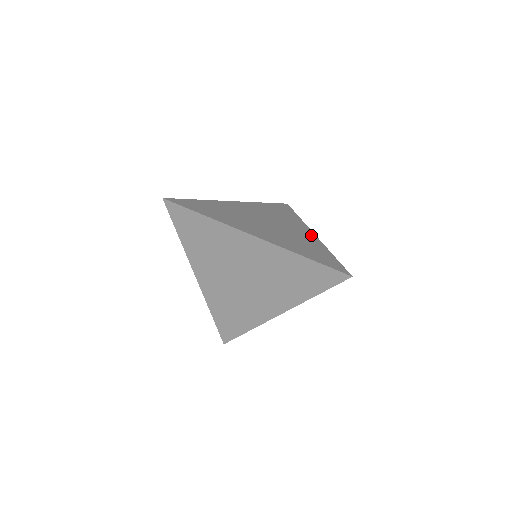
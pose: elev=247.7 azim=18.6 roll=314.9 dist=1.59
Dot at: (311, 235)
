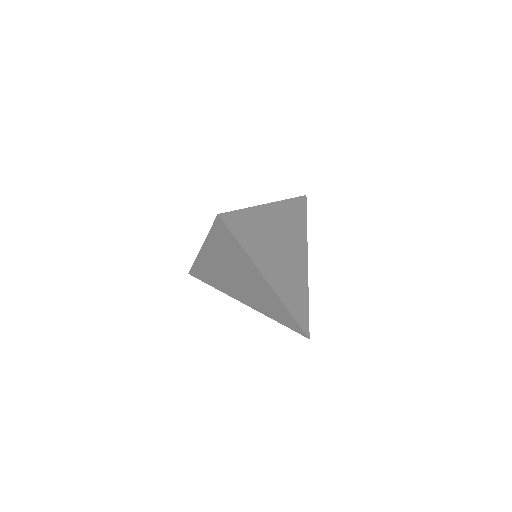
Dot at: (305, 267)
